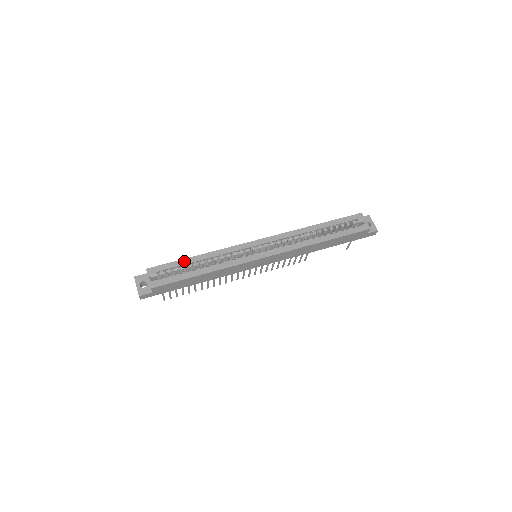
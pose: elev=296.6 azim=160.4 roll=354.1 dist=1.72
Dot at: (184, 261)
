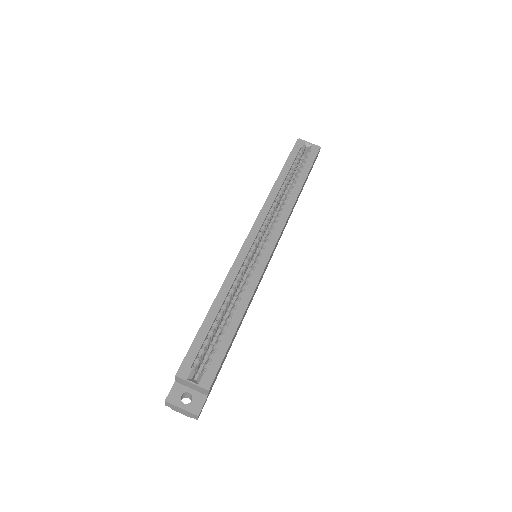
Dot at: (206, 325)
